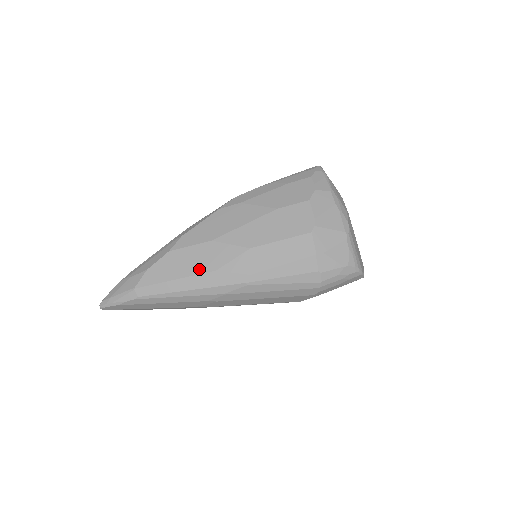
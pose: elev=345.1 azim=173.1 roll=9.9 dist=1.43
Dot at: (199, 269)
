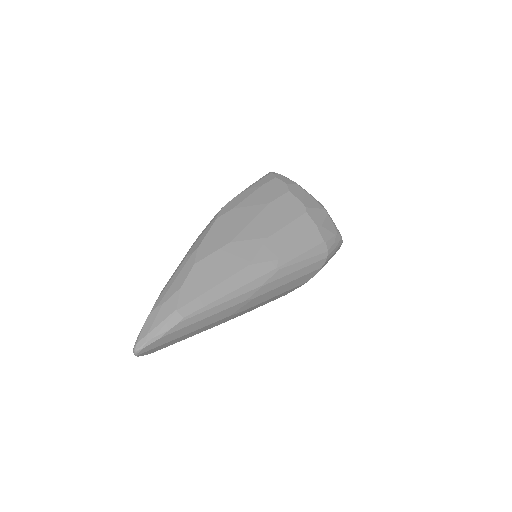
Dot at: (233, 269)
